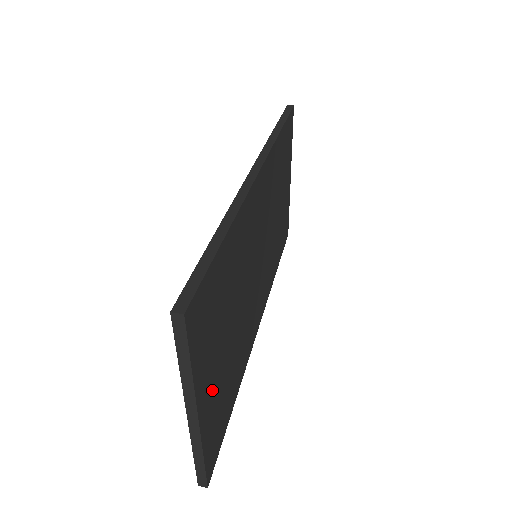
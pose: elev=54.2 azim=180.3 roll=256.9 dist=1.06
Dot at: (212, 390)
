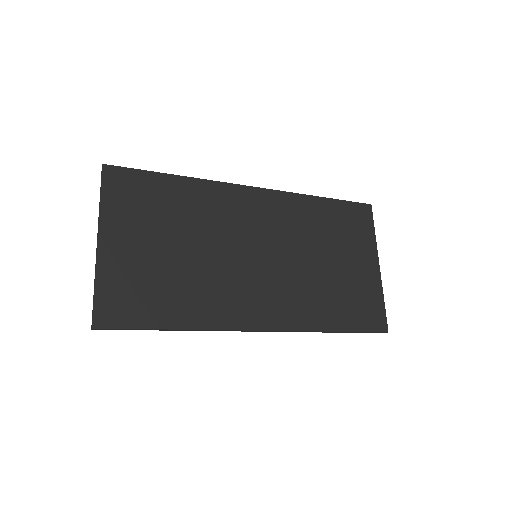
Dot at: (125, 252)
